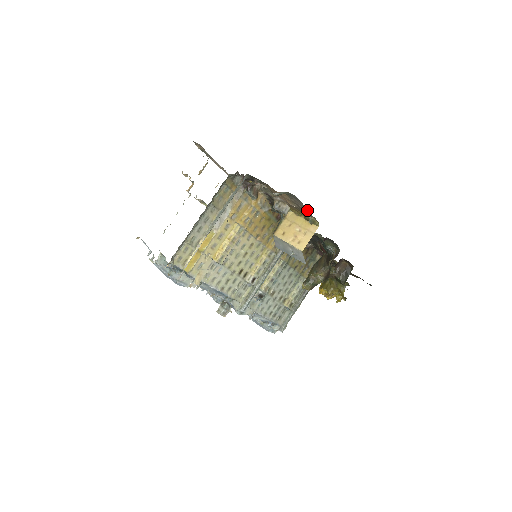
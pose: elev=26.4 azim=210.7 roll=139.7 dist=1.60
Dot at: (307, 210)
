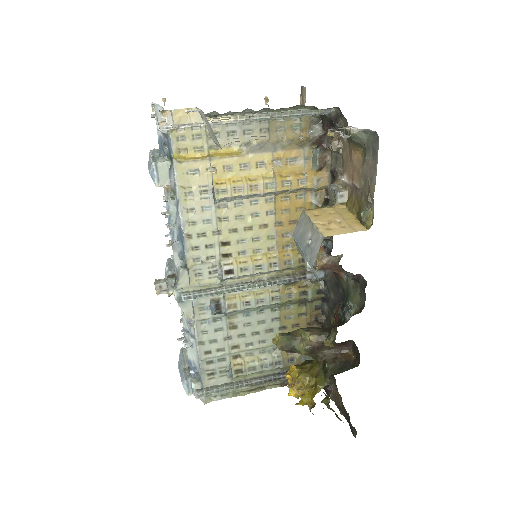
Dot at: (374, 184)
